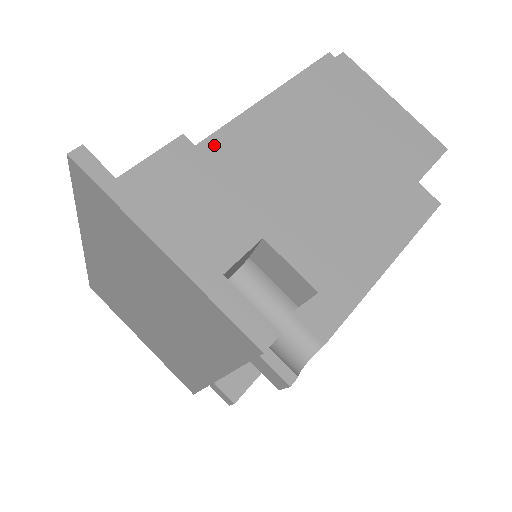
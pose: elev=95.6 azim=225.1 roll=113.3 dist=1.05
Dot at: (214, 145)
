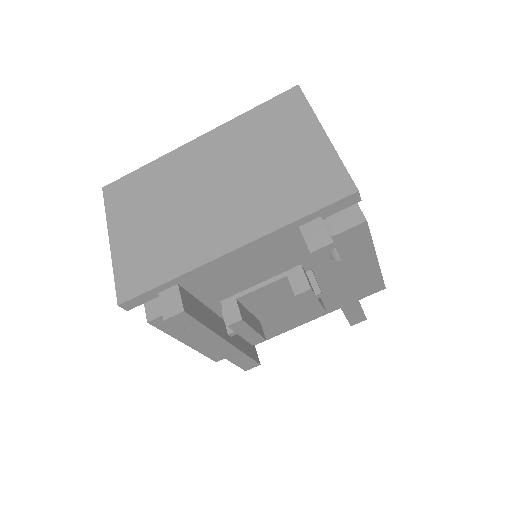
Dot at: occluded
